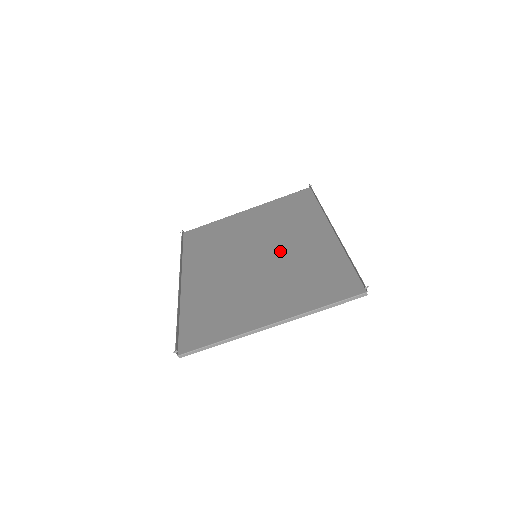
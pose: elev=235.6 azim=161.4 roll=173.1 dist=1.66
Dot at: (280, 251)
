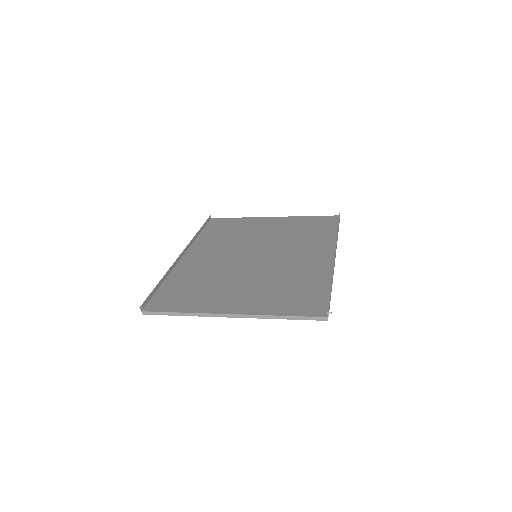
Dot at: (278, 259)
